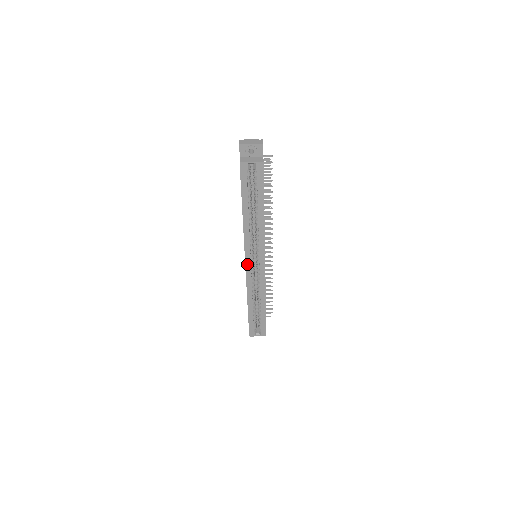
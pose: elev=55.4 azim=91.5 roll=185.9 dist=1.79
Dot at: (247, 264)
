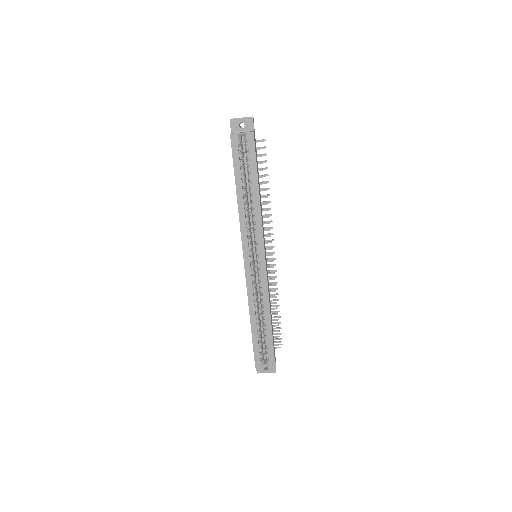
Dot at: (246, 261)
